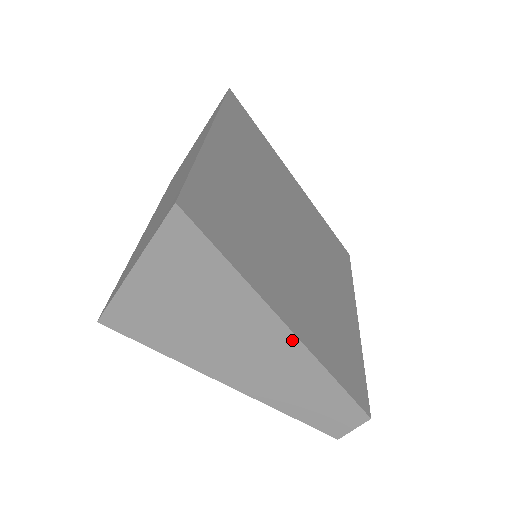
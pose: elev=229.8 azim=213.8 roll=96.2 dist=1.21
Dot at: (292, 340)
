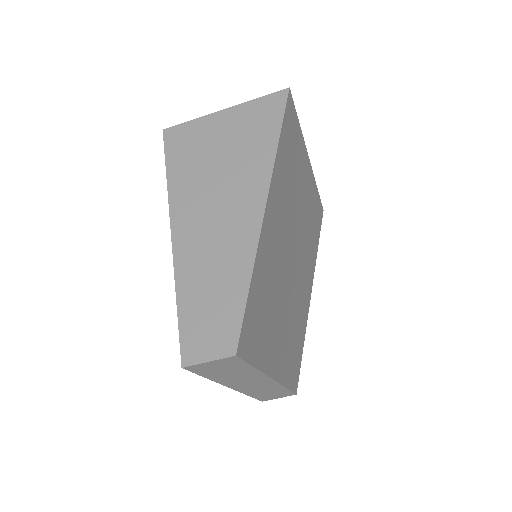
Dot at: (258, 216)
